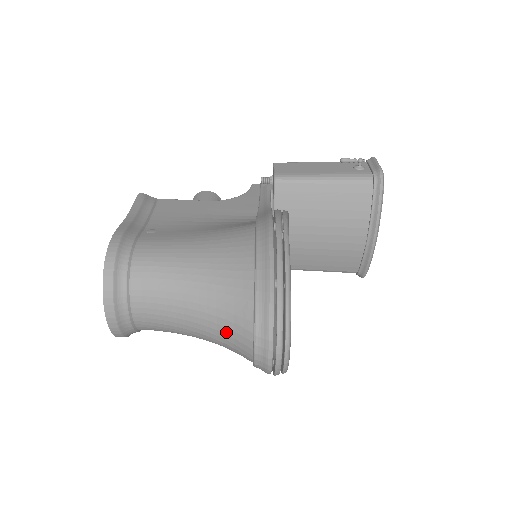
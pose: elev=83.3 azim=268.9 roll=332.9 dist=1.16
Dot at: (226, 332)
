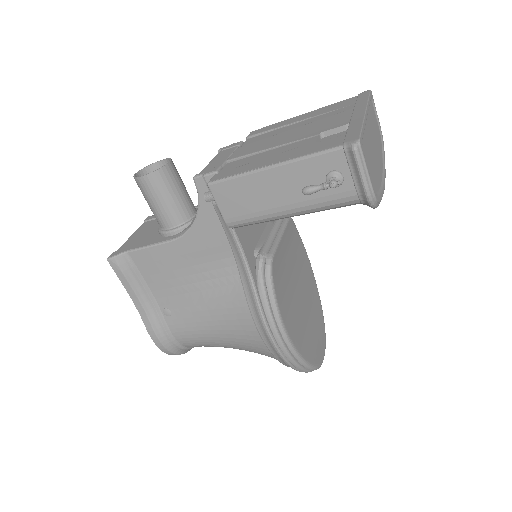
Dot at: occluded
